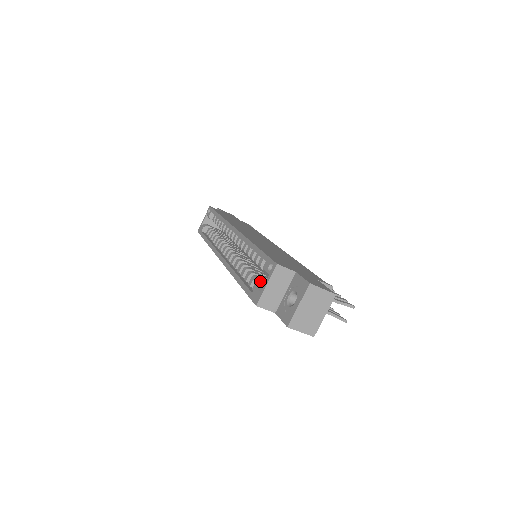
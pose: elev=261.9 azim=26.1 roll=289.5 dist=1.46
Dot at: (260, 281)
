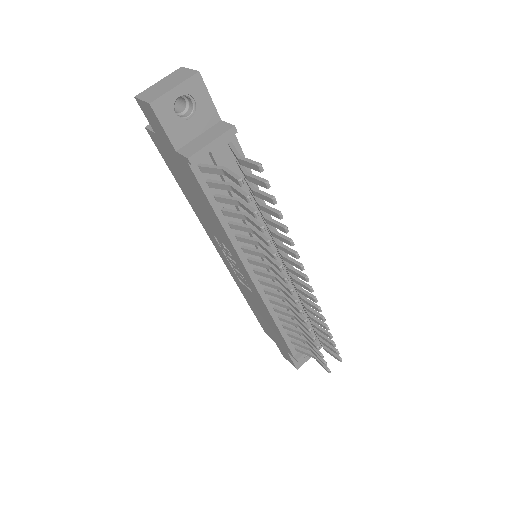
Dot at: occluded
